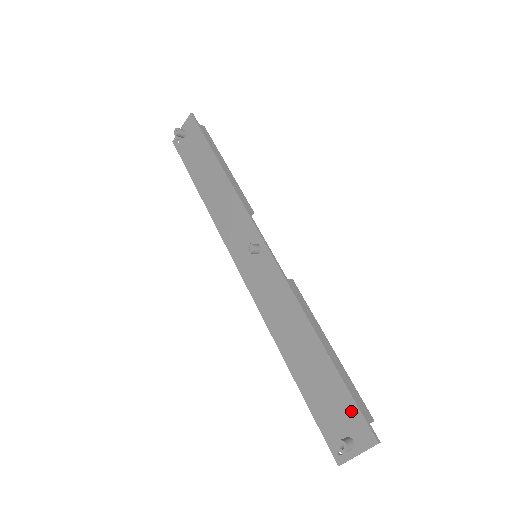
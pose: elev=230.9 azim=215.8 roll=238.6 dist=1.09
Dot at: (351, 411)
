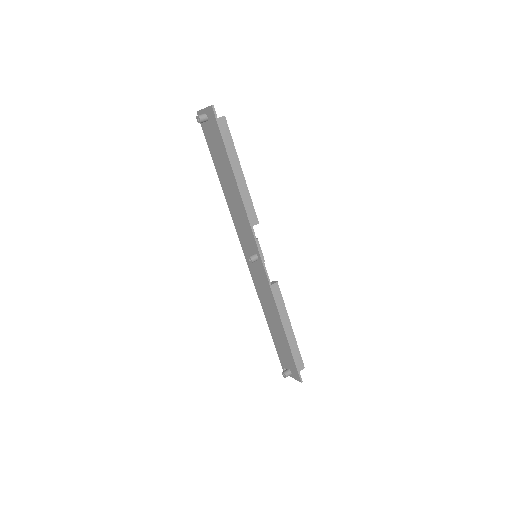
Dot at: (292, 364)
